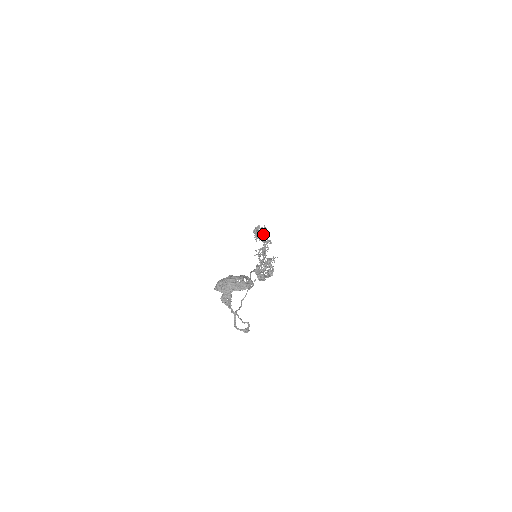
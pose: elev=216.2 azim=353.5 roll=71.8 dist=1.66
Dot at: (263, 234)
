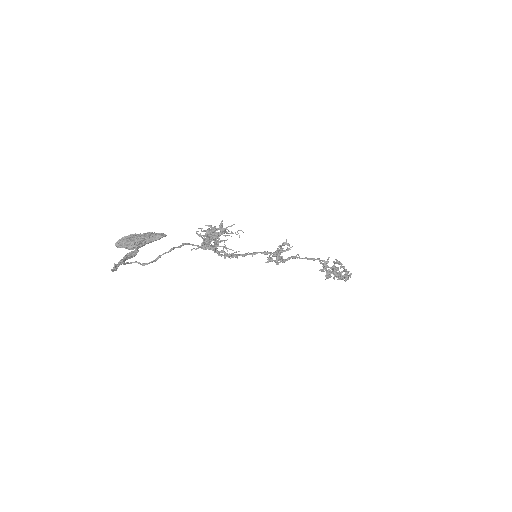
Dot at: (316, 259)
